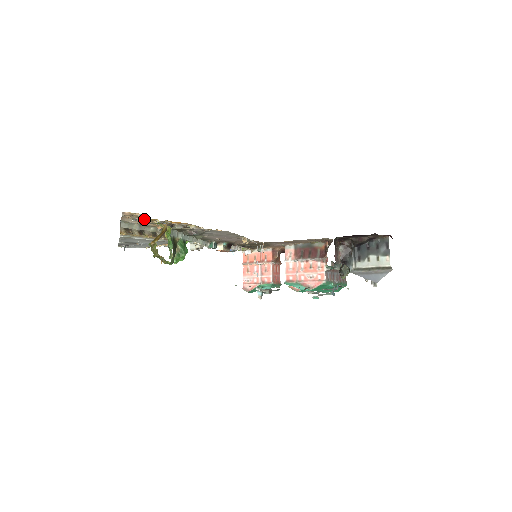
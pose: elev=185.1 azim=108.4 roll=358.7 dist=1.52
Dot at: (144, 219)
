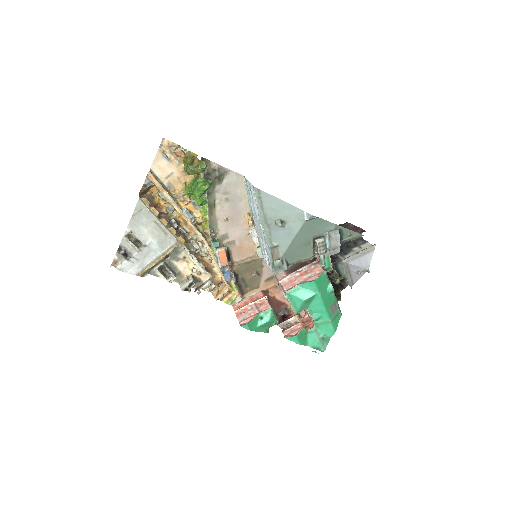
Dot at: (179, 148)
